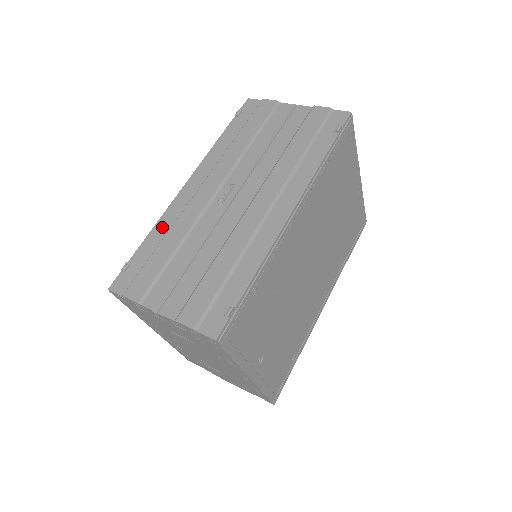
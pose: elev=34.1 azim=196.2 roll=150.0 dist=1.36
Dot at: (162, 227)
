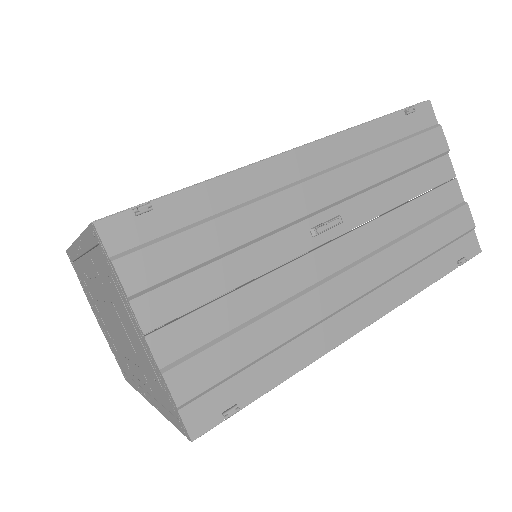
Dot at: (230, 191)
